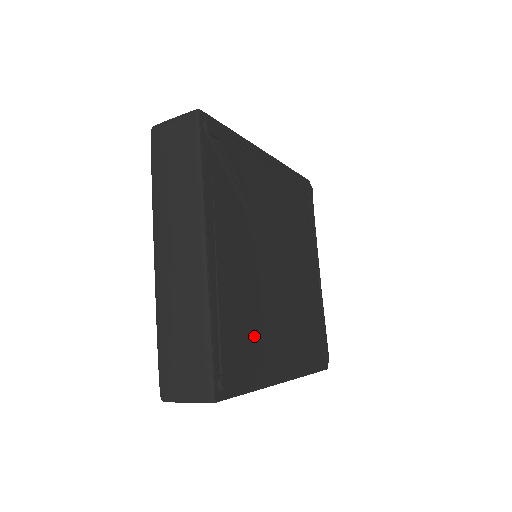
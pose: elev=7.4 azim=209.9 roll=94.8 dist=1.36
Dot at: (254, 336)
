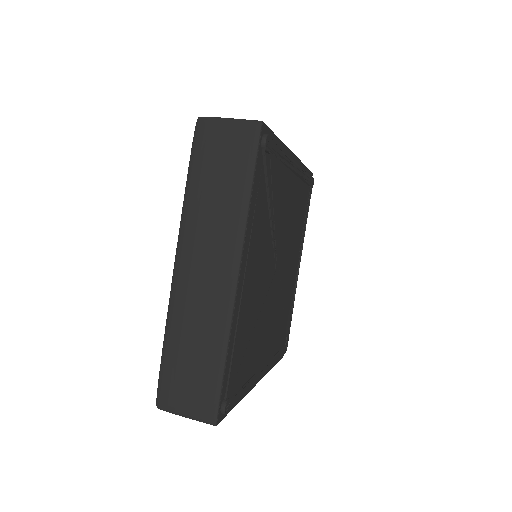
Dot at: (251, 352)
